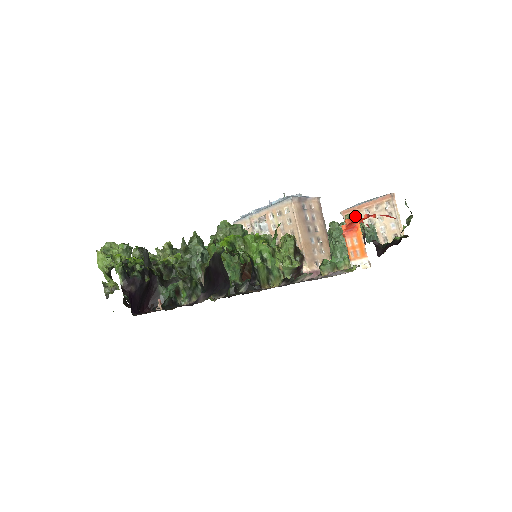
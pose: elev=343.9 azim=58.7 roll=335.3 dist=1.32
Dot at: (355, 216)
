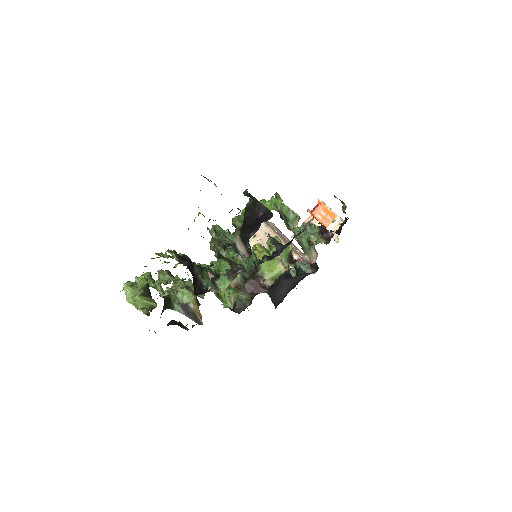
Dot at: occluded
